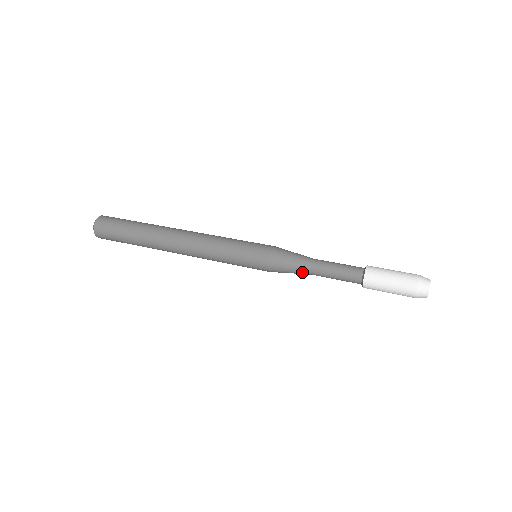
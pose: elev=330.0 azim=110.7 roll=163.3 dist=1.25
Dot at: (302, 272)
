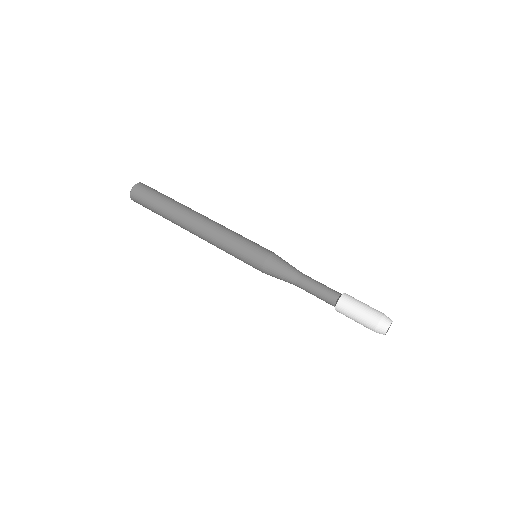
Dot at: (289, 282)
